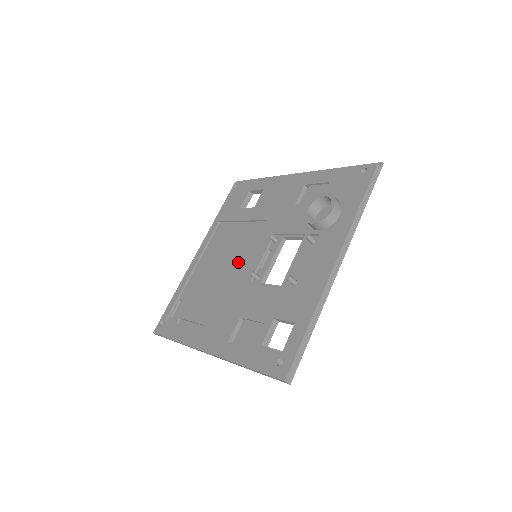
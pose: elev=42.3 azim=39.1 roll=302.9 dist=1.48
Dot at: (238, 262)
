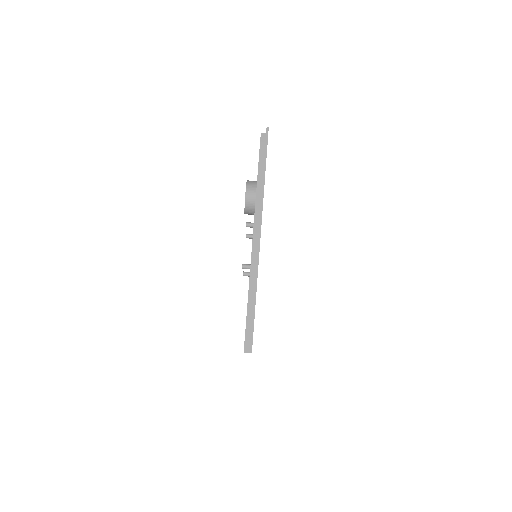
Dot at: occluded
